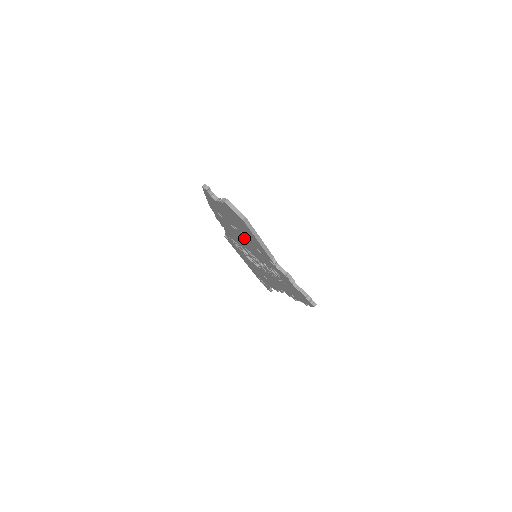
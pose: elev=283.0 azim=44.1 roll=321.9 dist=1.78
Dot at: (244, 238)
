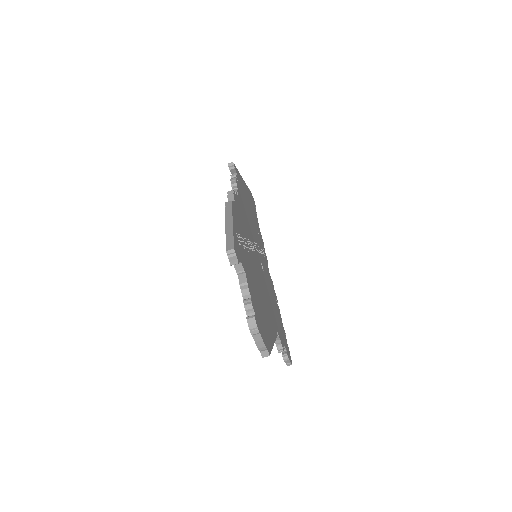
Dot at: occluded
